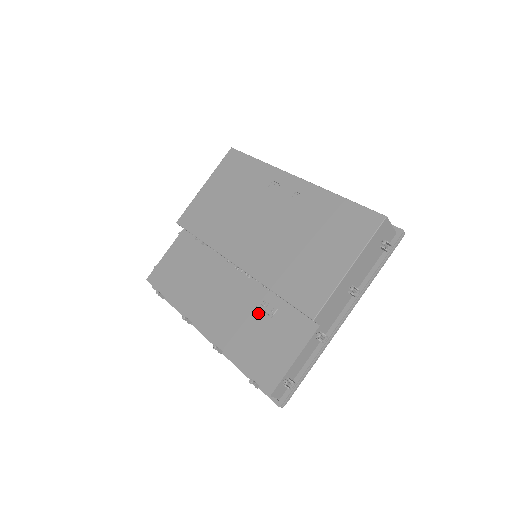
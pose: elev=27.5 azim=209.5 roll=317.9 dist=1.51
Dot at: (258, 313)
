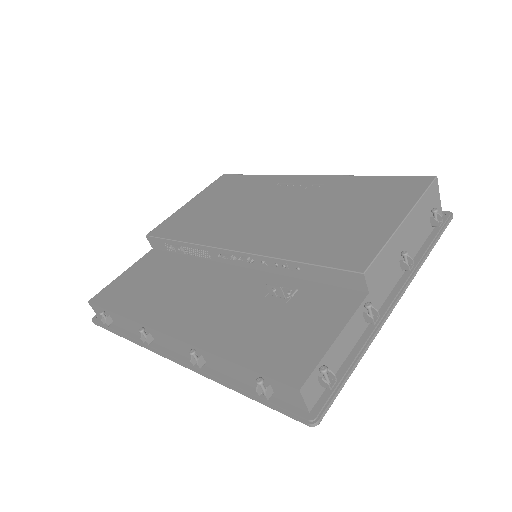
Dot at: (266, 299)
